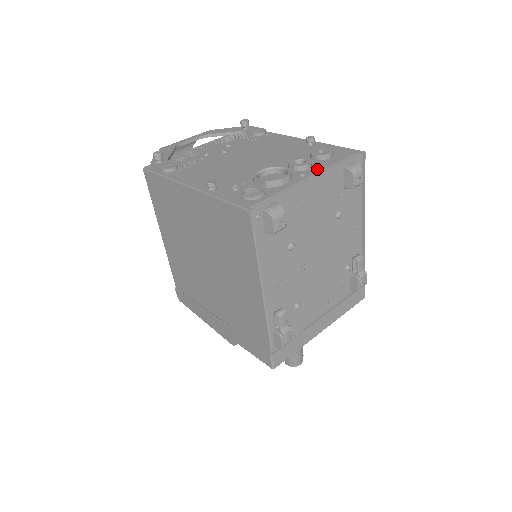
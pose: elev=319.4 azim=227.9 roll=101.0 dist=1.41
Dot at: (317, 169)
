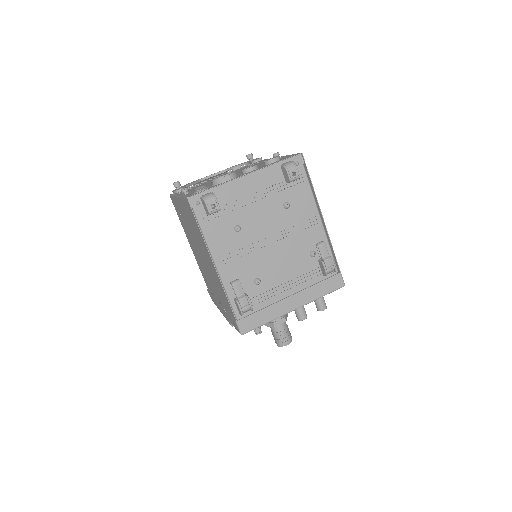
Dot at: (257, 169)
